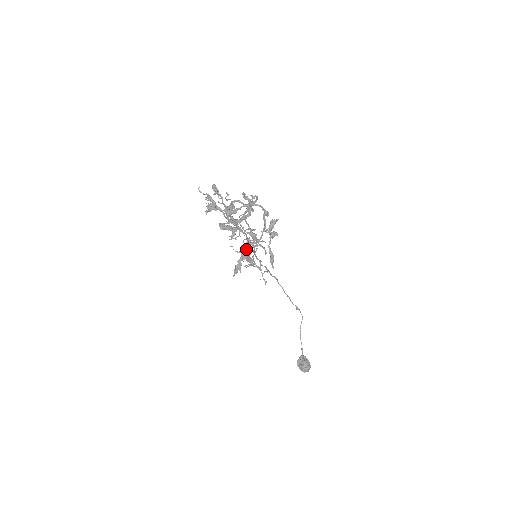
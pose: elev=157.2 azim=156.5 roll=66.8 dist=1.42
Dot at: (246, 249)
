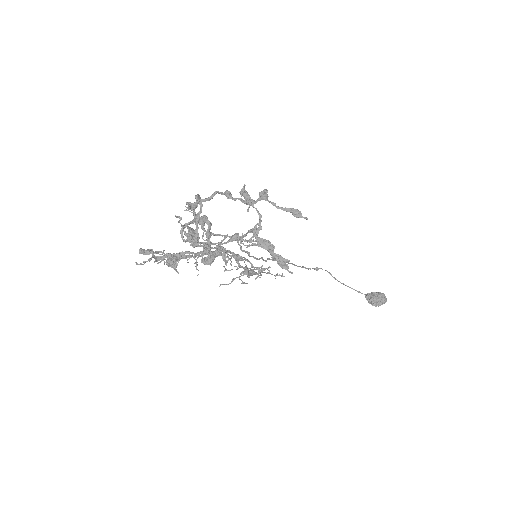
Dot at: (262, 240)
